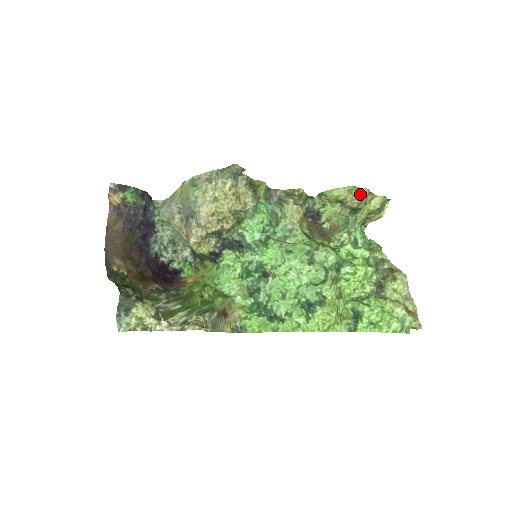
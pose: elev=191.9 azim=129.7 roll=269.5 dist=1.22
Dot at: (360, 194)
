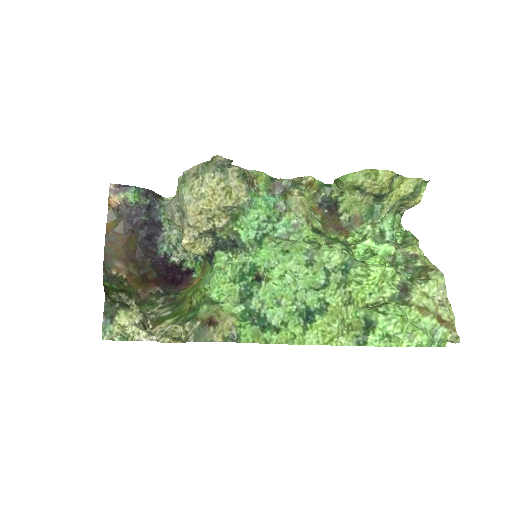
Dot at: (380, 178)
